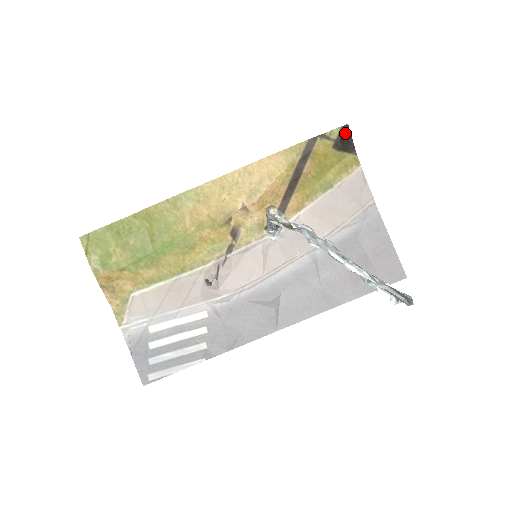
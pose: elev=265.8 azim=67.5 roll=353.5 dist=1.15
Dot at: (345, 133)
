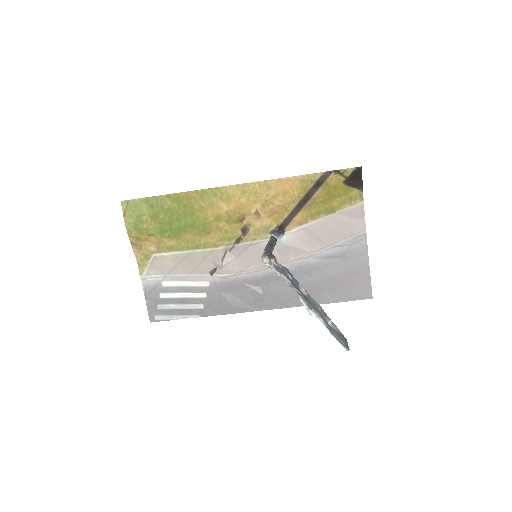
Dot at: (357, 173)
